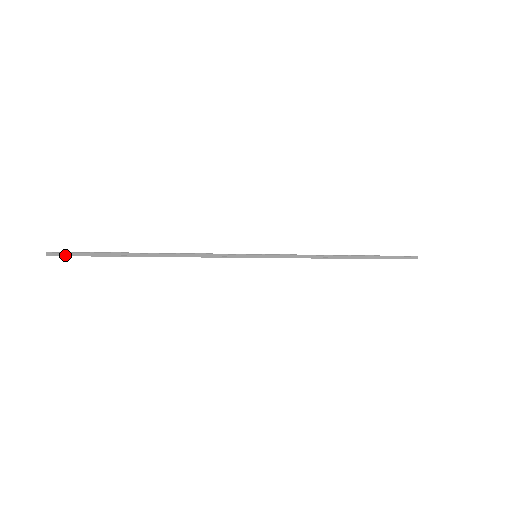
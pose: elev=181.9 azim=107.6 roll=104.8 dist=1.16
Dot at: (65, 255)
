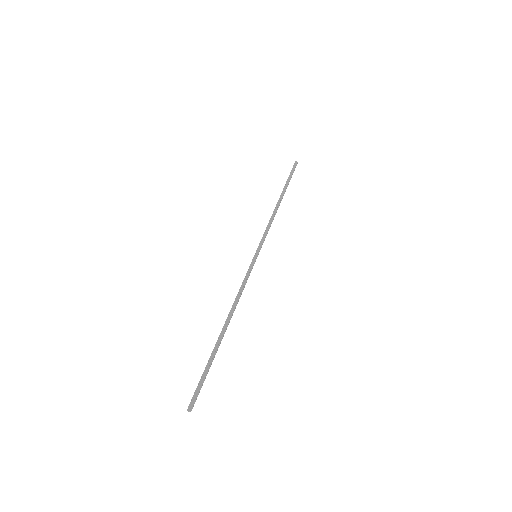
Dot at: (197, 396)
